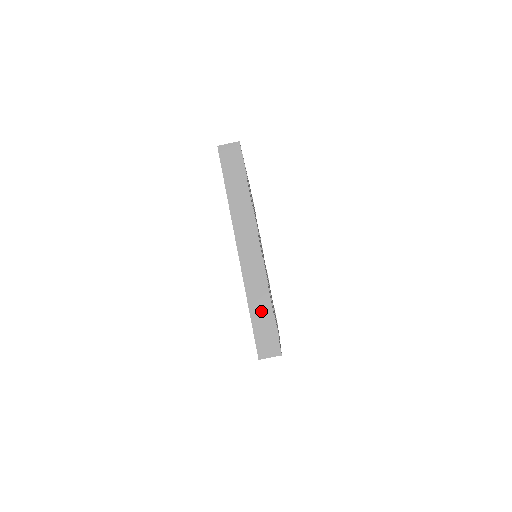
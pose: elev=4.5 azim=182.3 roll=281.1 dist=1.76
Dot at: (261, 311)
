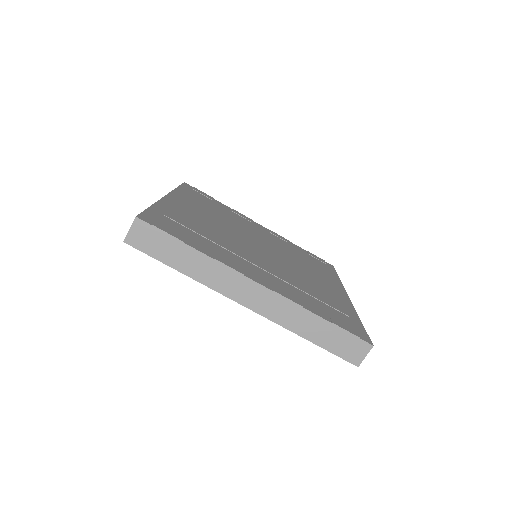
Dot at: (319, 332)
